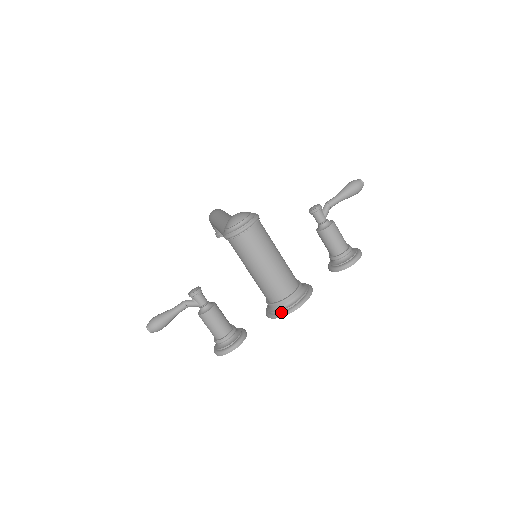
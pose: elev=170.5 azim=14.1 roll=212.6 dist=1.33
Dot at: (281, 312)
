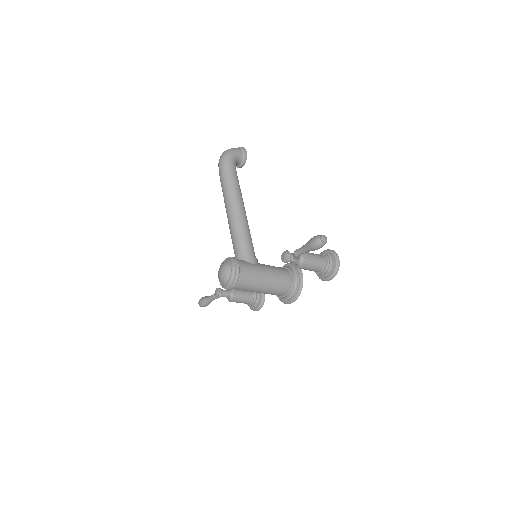
Dot at: (281, 300)
